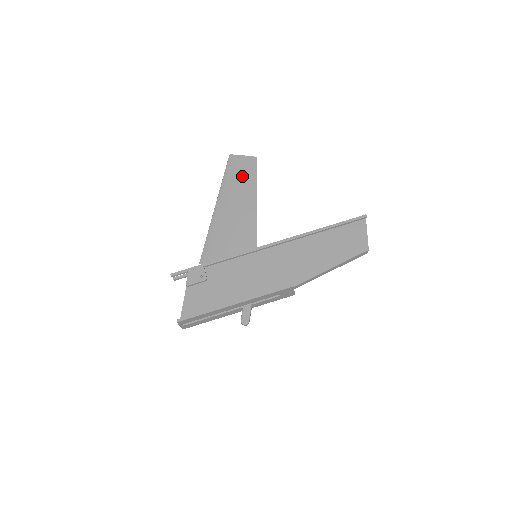
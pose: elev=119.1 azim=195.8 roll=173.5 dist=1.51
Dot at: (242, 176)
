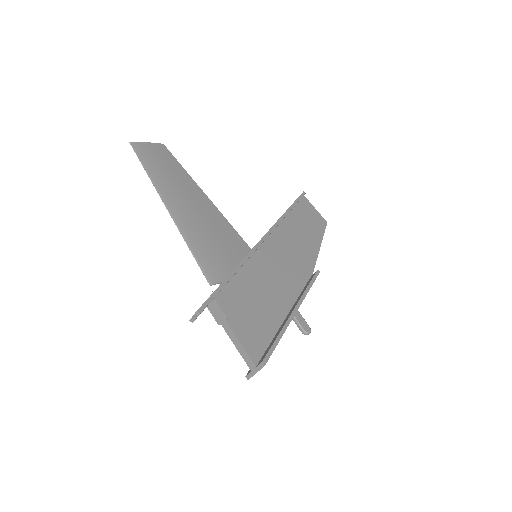
Dot at: (168, 167)
